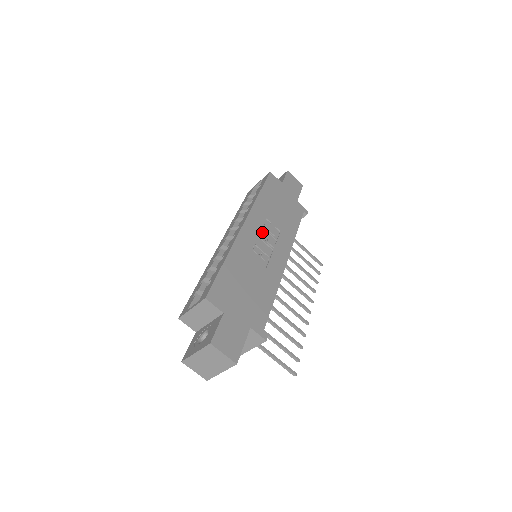
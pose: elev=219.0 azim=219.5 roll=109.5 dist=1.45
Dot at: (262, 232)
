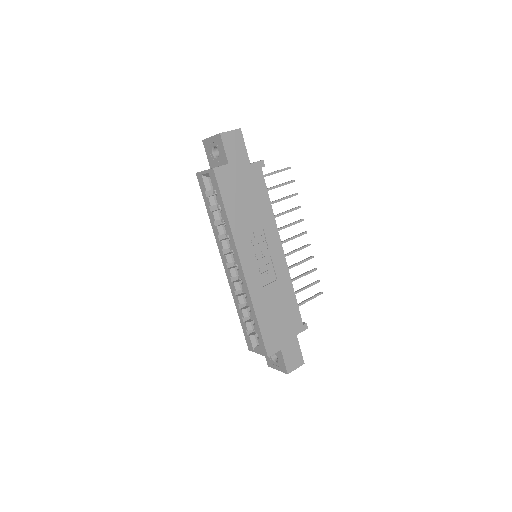
Dot at: (255, 252)
